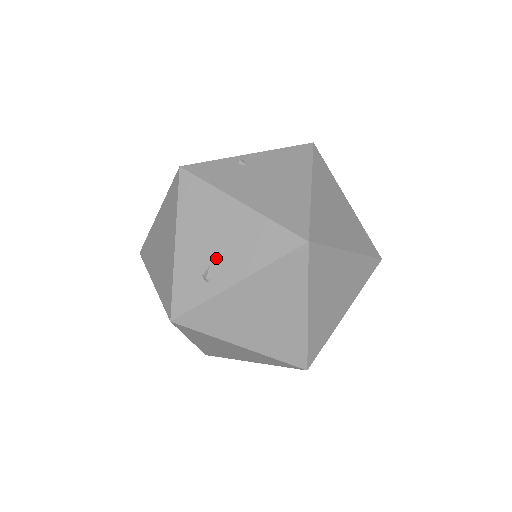
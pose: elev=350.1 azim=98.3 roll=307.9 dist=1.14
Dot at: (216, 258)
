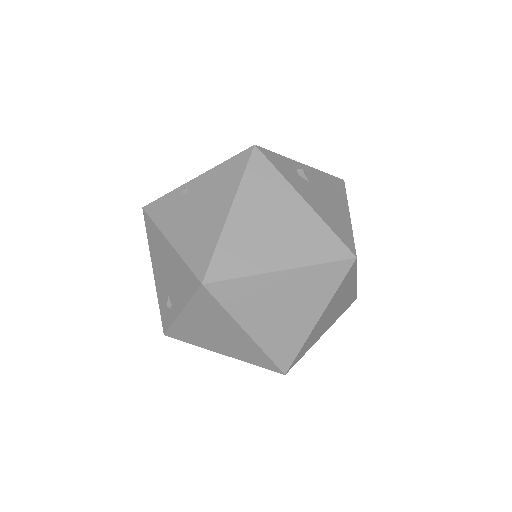
Dot at: (169, 289)
